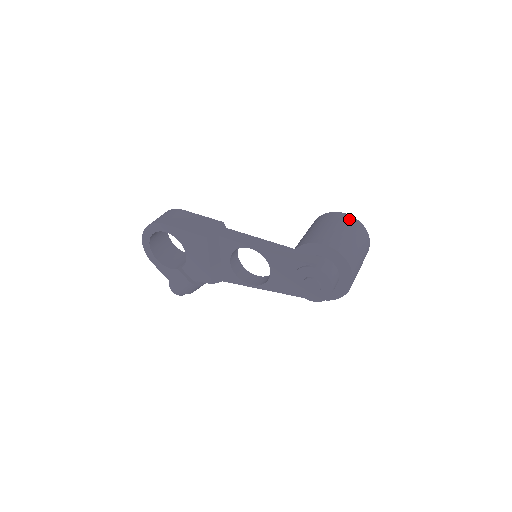
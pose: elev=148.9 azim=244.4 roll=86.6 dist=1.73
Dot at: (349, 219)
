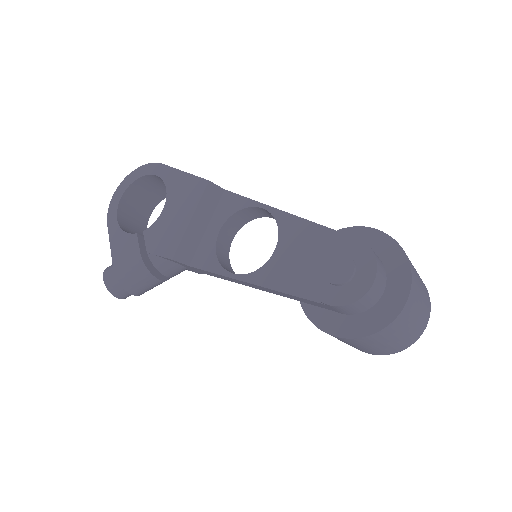
Dot at: occluded
